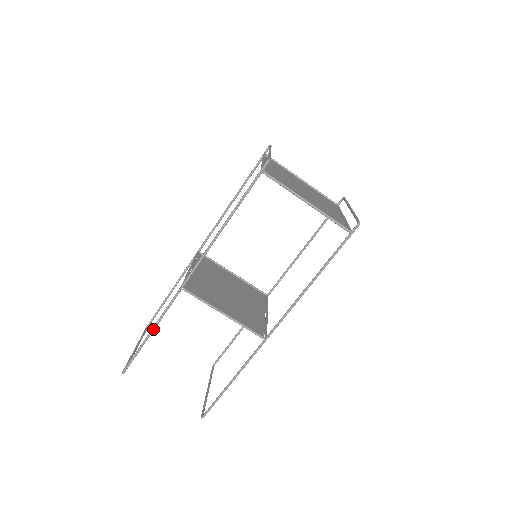
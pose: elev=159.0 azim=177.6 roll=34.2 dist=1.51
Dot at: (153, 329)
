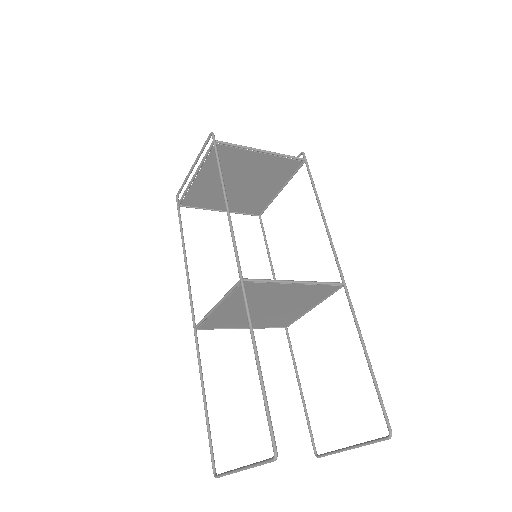
Dot at: (256, 352)
